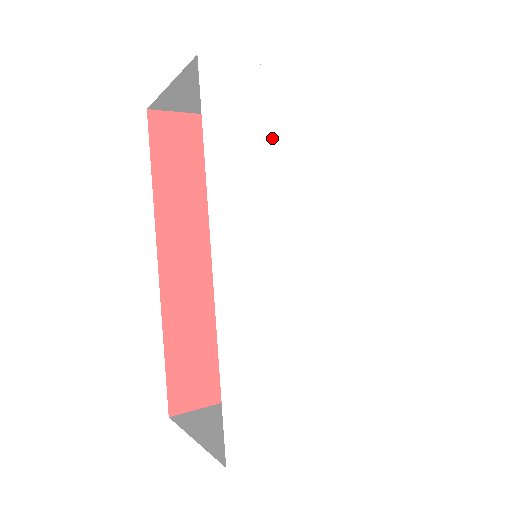
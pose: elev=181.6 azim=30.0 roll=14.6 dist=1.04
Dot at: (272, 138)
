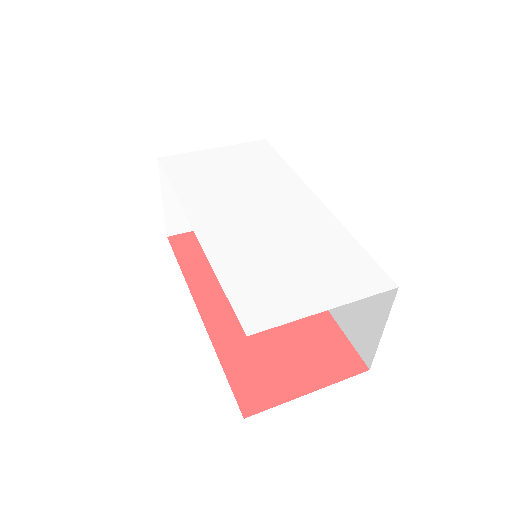
Dot at: (217, 172)
